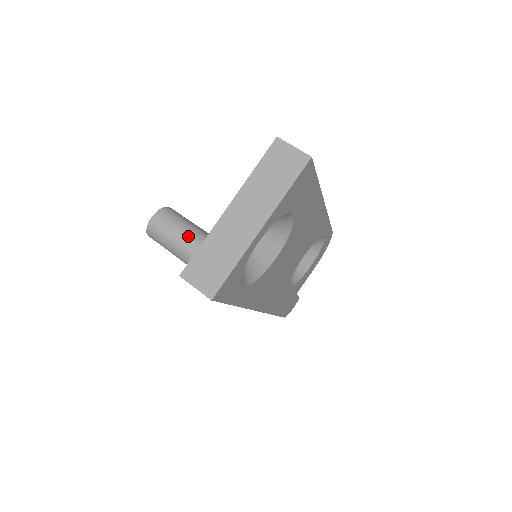
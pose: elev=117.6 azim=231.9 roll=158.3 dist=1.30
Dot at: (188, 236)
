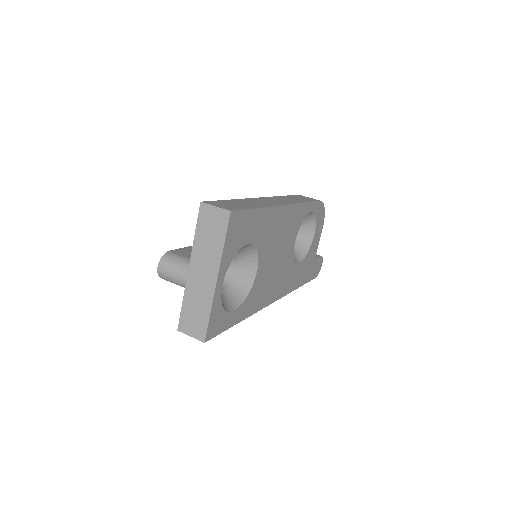
Dot at: occluded
